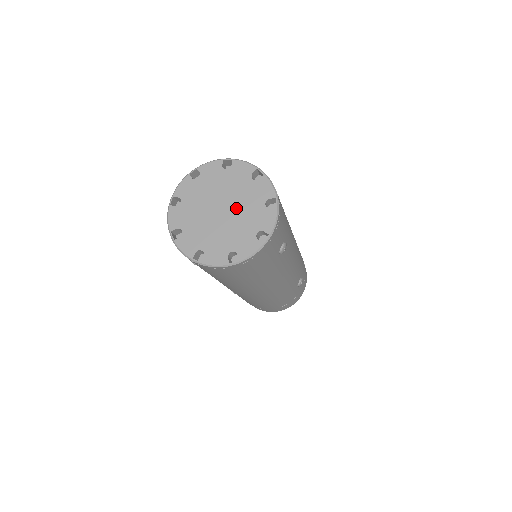
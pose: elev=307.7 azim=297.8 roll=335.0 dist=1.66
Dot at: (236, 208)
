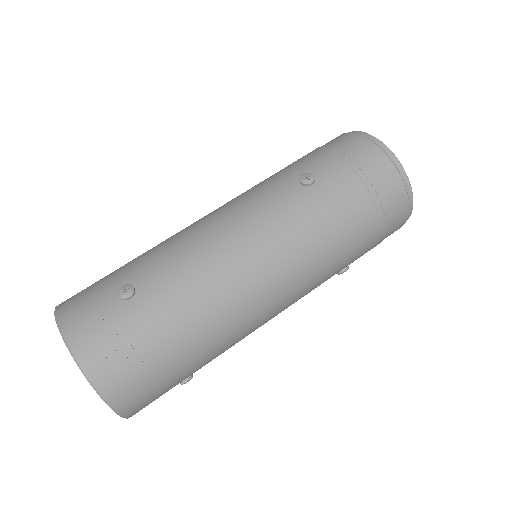
Dot at: occluded
